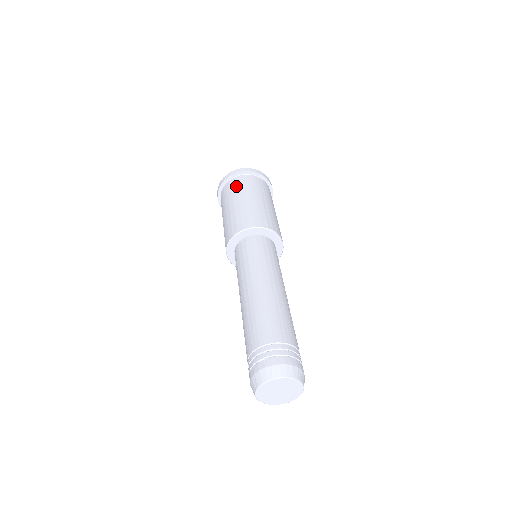
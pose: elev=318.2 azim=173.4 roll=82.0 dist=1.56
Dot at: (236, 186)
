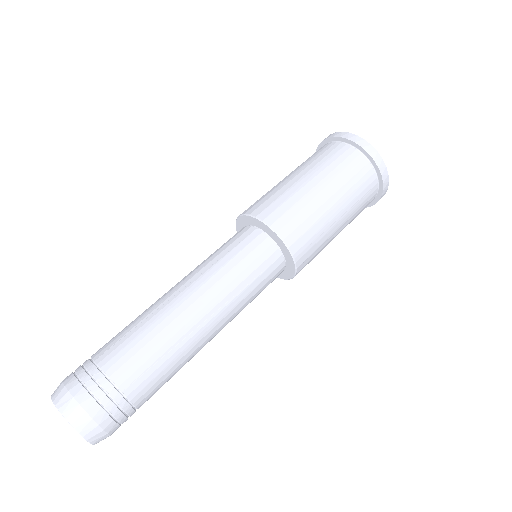
Dot at: (354, 175)
